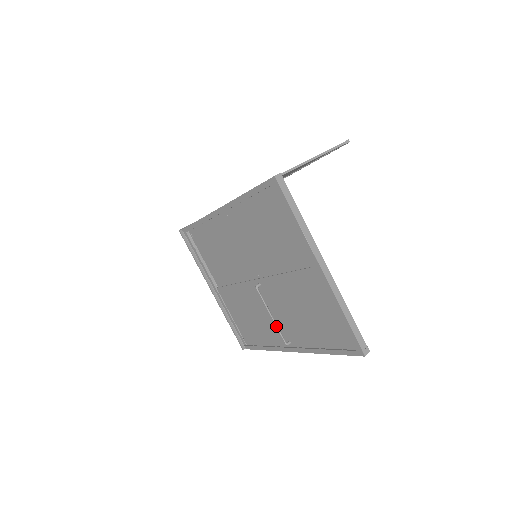
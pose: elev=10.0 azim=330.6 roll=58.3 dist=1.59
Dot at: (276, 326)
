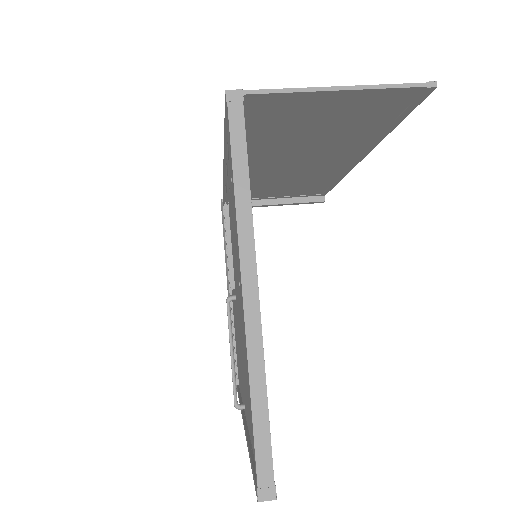
Dot at: (232, 370)
